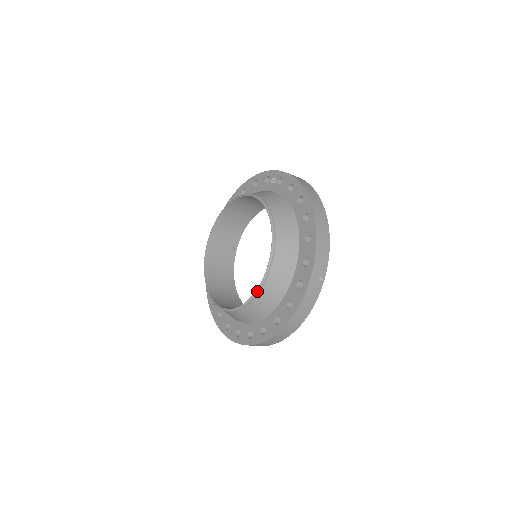
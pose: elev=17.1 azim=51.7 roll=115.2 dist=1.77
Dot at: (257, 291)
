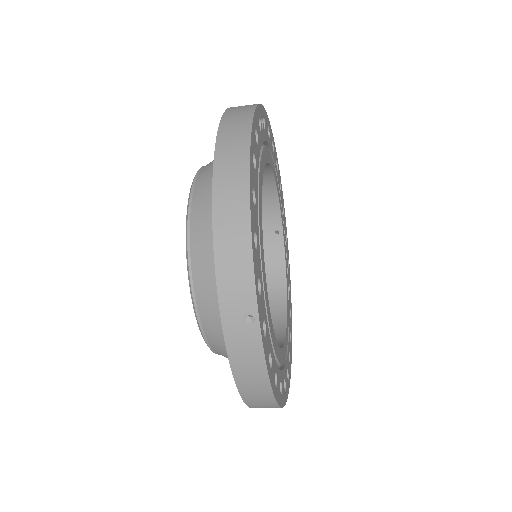
Dot at: (202, 336)
